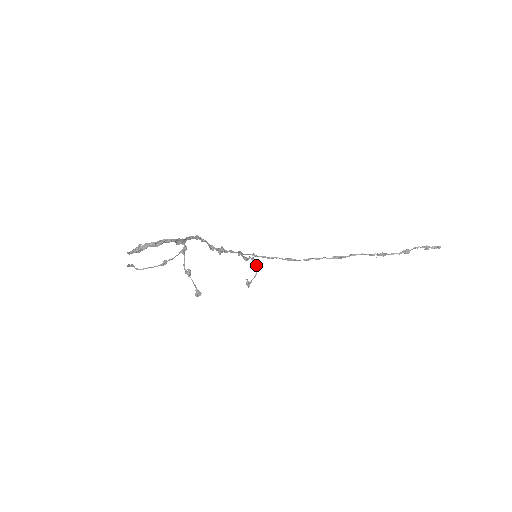
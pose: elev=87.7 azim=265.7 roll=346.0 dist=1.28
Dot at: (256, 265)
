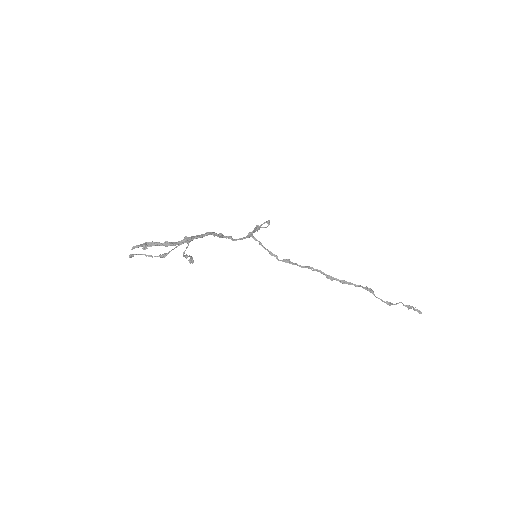
Dot at: (269, 224)
